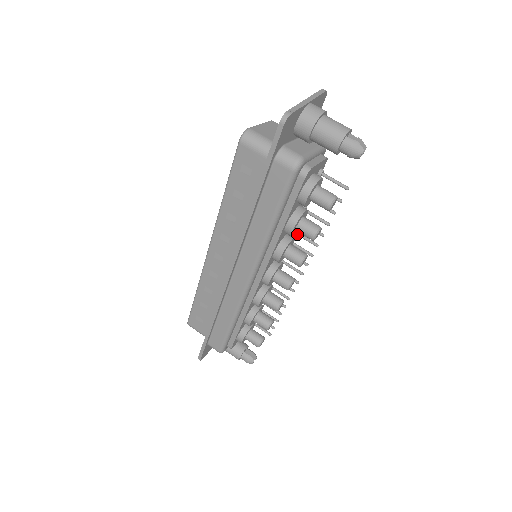
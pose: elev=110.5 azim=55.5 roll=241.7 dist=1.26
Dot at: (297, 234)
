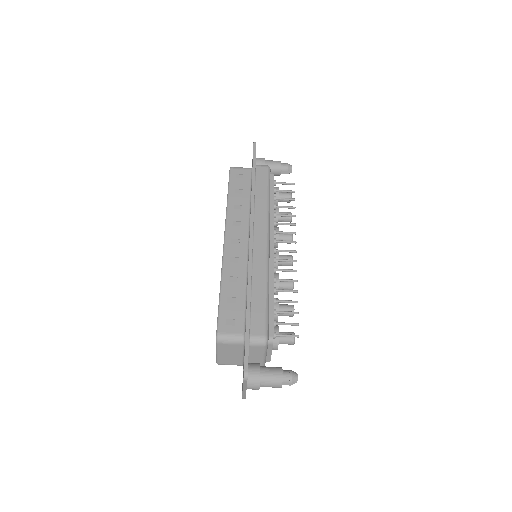
Dot at: occluded
